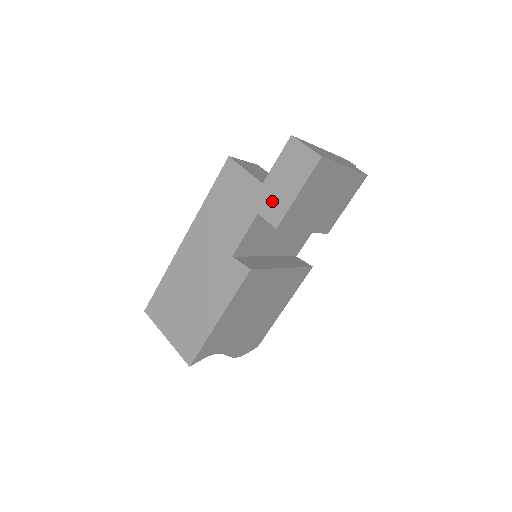
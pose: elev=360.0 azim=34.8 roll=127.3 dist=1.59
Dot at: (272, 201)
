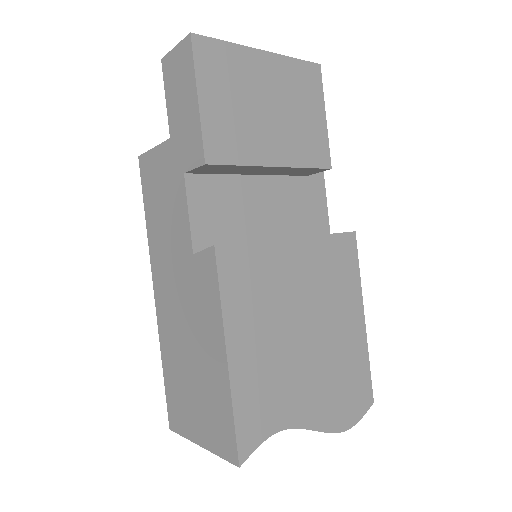
Dot at: (185, 142)
